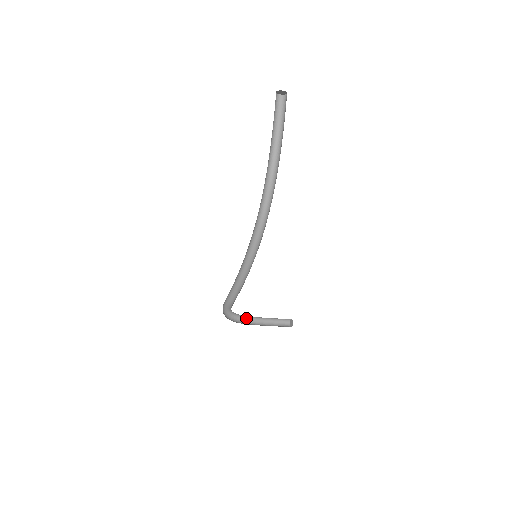
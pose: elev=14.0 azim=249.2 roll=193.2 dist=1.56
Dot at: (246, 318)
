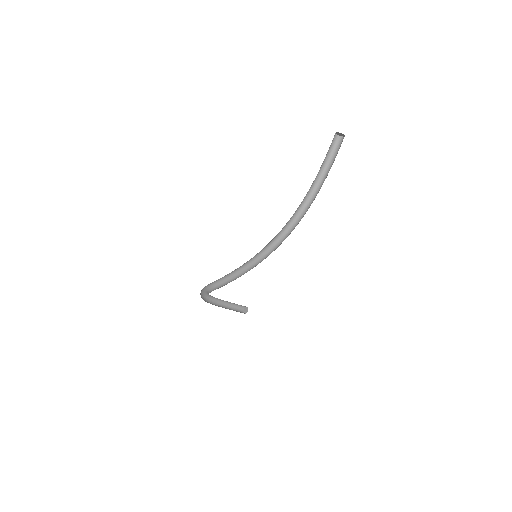
Dot at: (212, 298)
